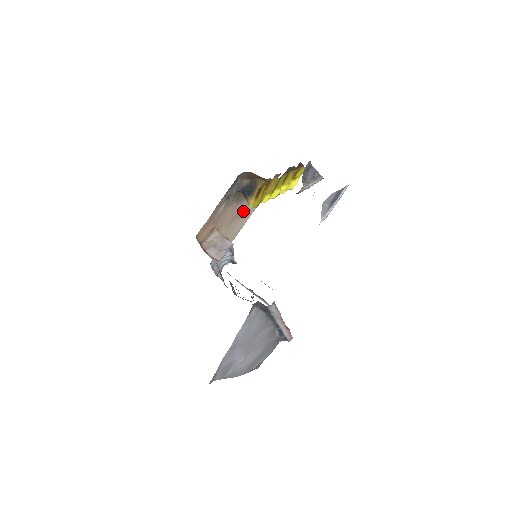
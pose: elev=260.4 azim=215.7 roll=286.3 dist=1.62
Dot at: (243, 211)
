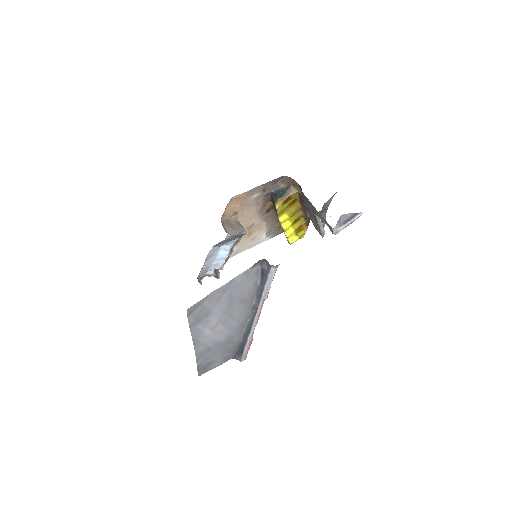
Dot at: (251, 232)
